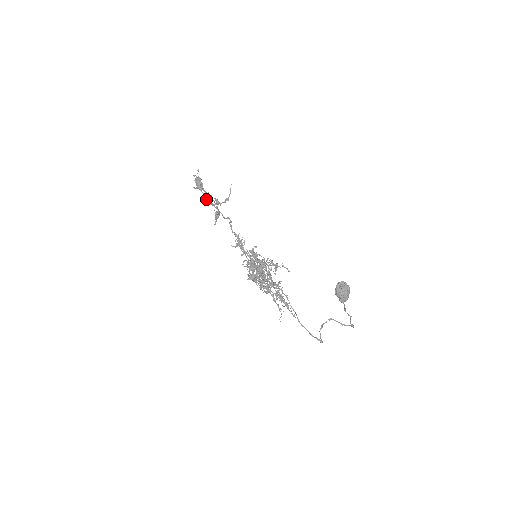
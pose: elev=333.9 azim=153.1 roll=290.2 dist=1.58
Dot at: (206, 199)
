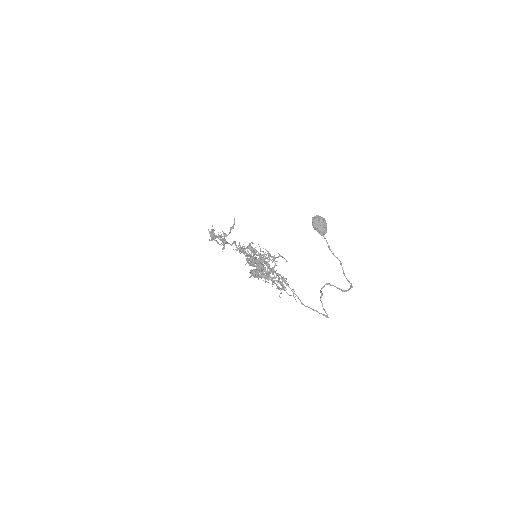
Dot at: (219, 244)
